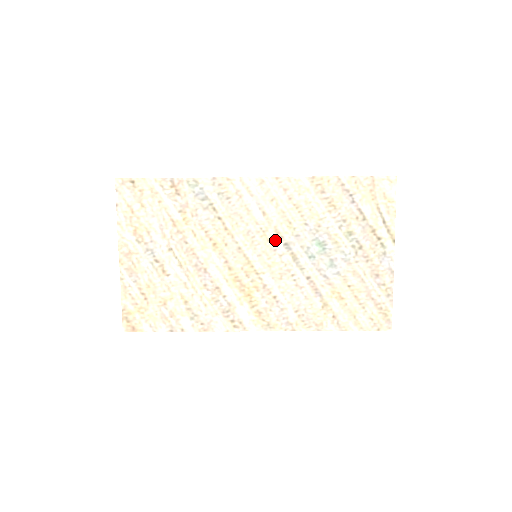
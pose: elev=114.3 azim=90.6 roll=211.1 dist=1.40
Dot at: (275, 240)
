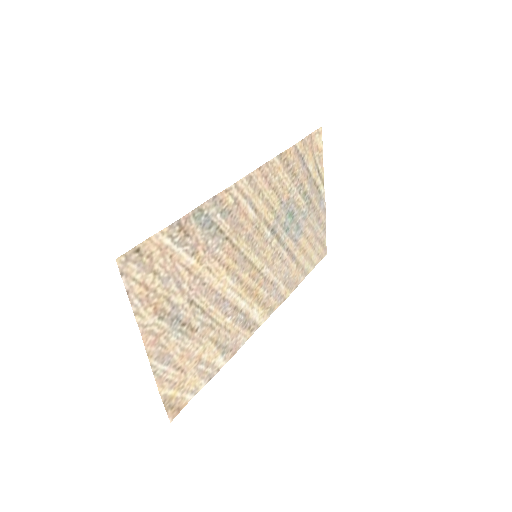
Dot at: (266, 231)
